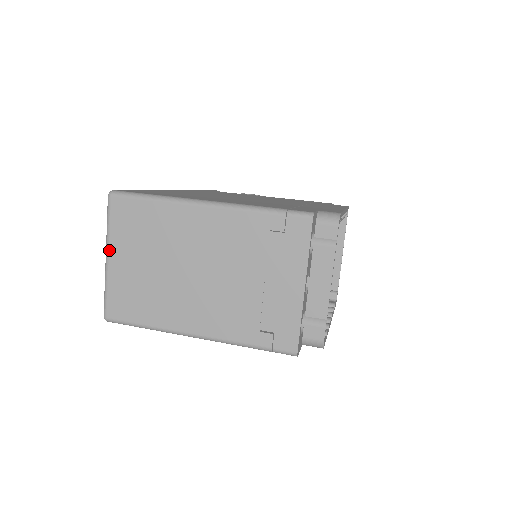
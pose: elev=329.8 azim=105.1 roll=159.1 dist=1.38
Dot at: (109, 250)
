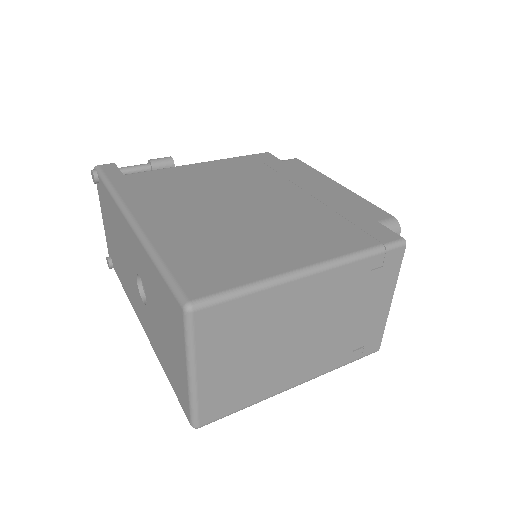
Dot at: (197, 367)
